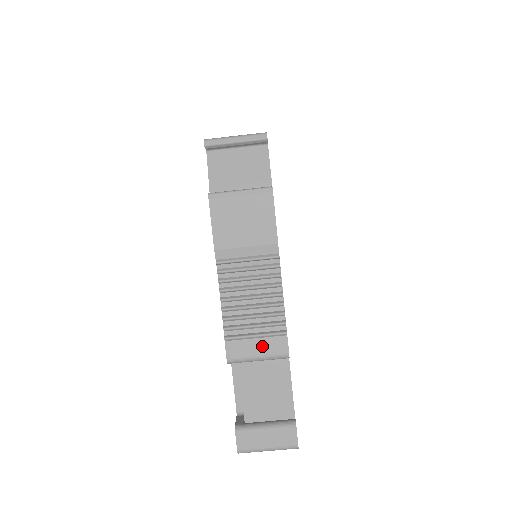
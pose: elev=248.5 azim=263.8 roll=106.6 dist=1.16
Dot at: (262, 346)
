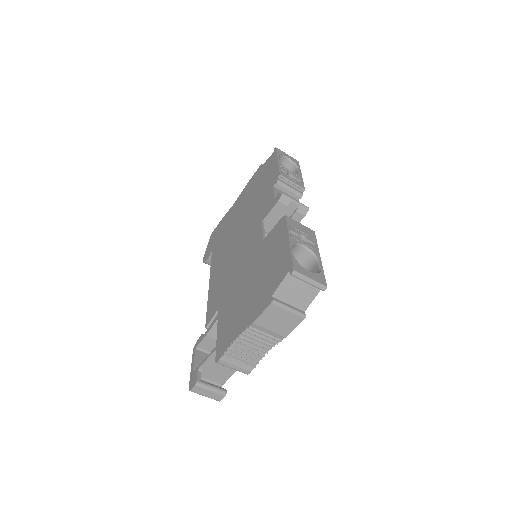
Dot at: (239, 366)
